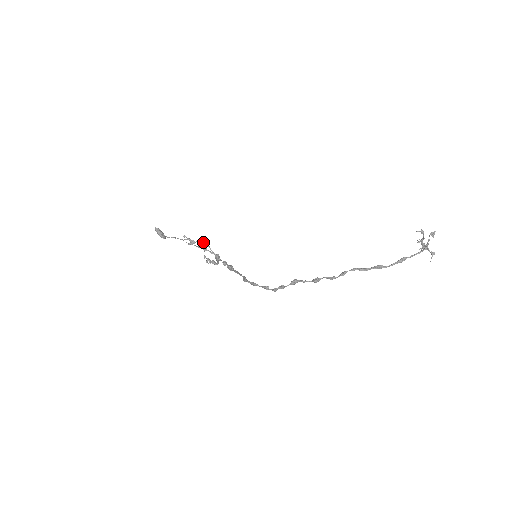
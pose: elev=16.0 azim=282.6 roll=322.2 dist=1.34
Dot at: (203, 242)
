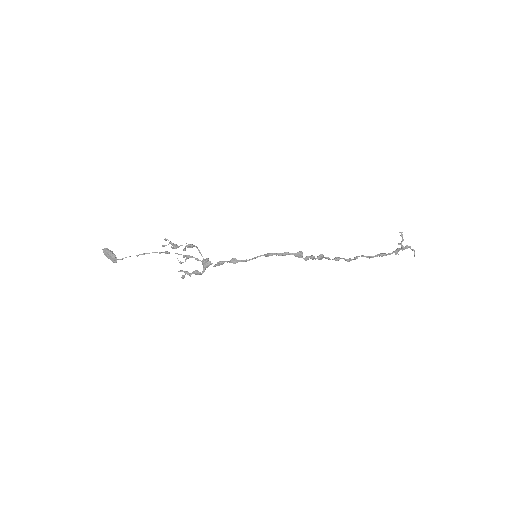
Dot at: occluded
